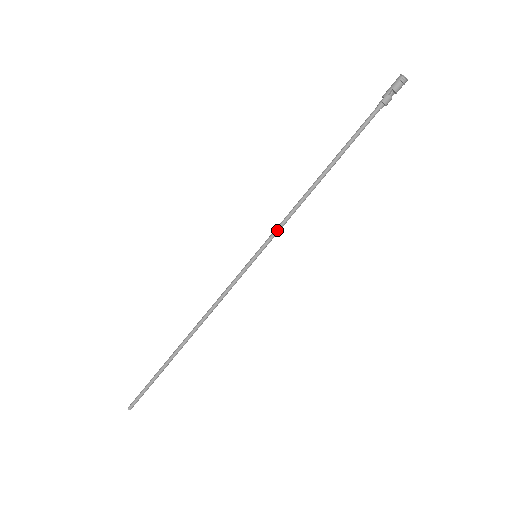
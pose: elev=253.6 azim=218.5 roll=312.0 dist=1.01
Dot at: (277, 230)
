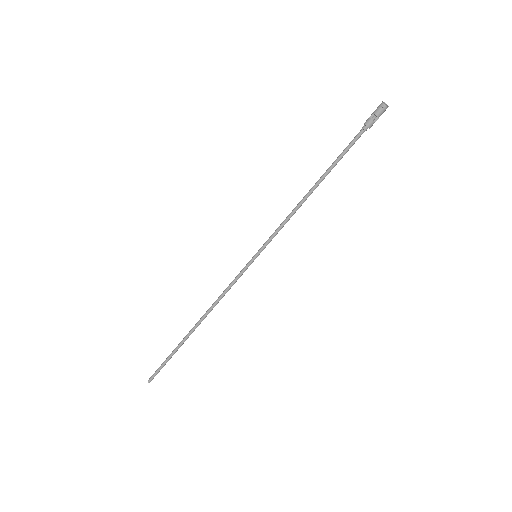
Dot at: (273, 233)
